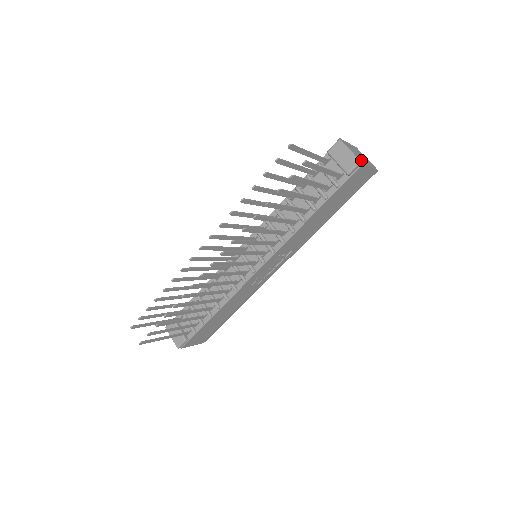
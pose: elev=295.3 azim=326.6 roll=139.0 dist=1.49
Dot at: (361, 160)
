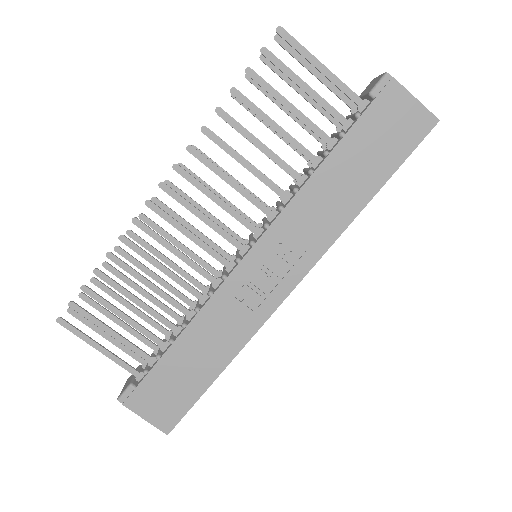
Dot at: (392, 80)
